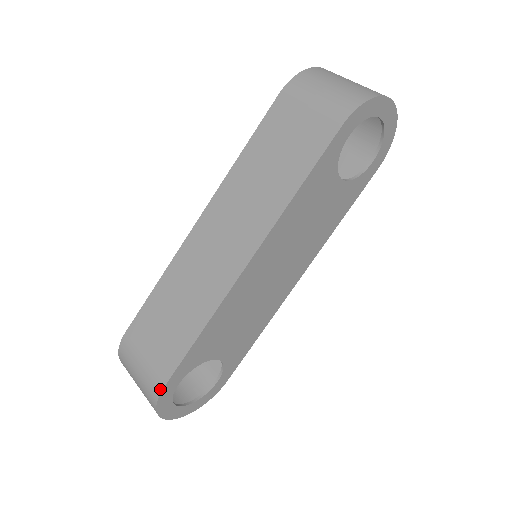
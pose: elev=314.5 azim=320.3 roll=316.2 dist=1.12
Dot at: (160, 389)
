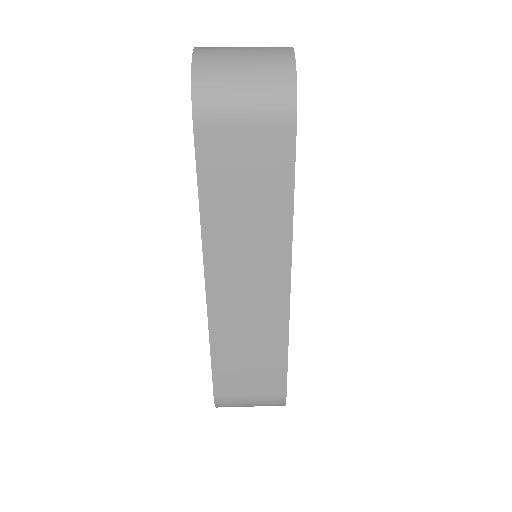
Dot at: (284, 398)
